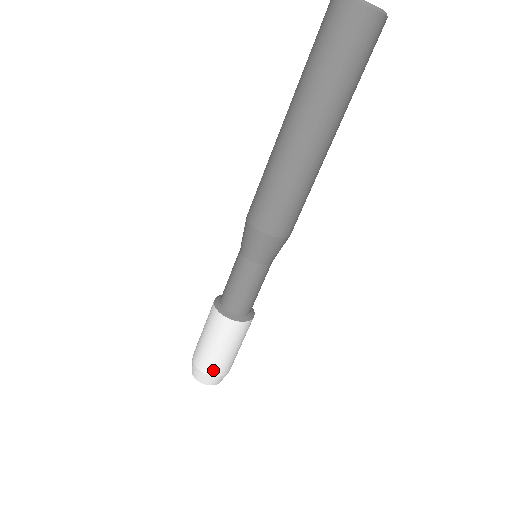
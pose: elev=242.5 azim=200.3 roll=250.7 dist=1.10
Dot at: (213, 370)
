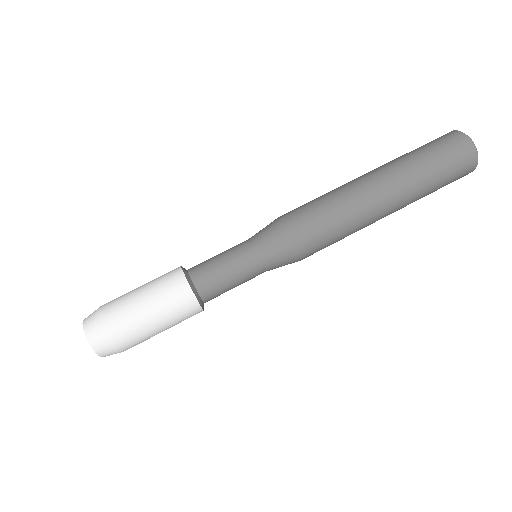
Dot at: (120, 333)
